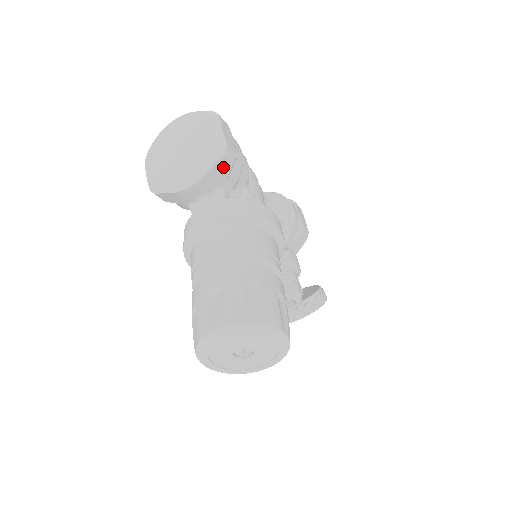
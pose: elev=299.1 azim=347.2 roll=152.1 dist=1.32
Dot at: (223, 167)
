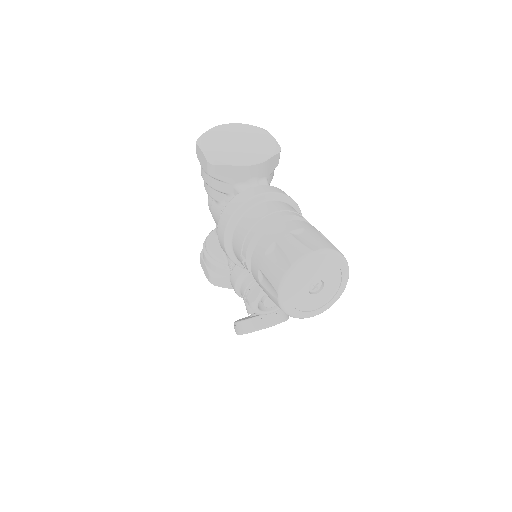
Dot at: (275, 162)
